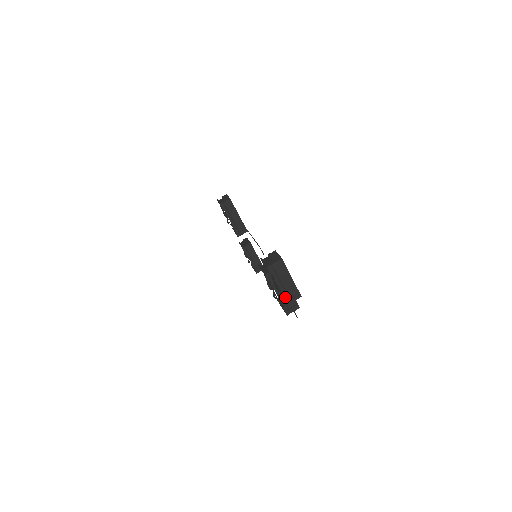
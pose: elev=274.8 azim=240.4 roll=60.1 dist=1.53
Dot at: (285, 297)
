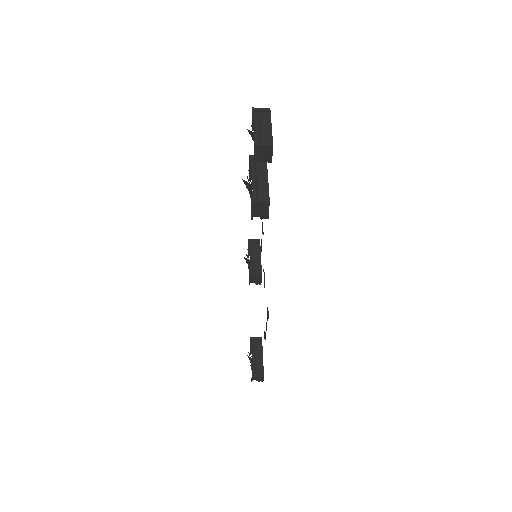
Dot at: (256, 139)
